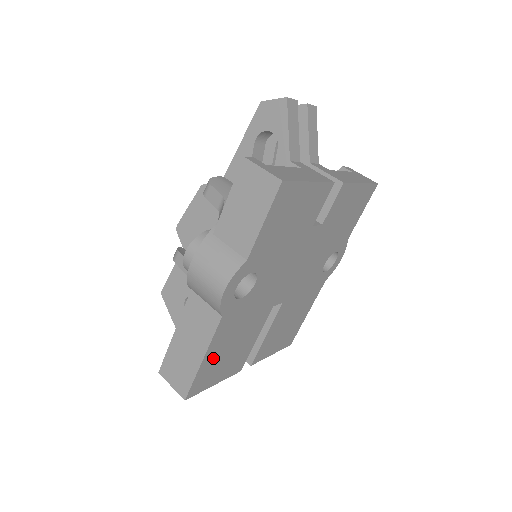
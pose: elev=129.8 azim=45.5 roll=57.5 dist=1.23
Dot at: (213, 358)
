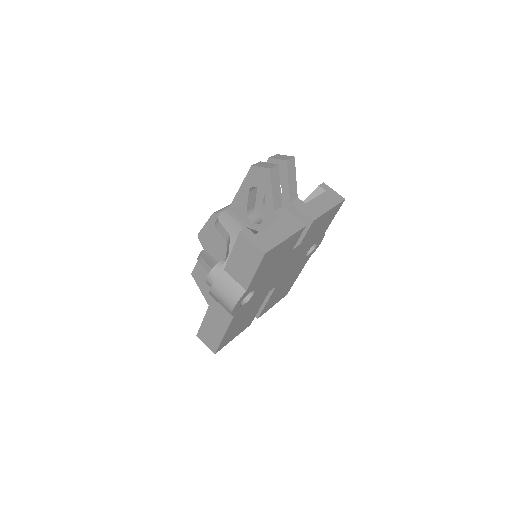
Dot at: (230, 332)
